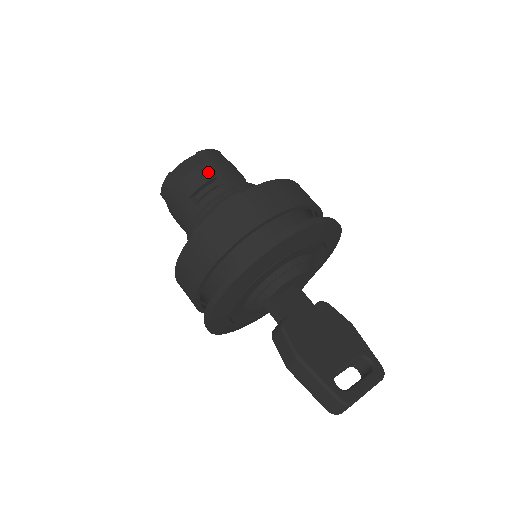
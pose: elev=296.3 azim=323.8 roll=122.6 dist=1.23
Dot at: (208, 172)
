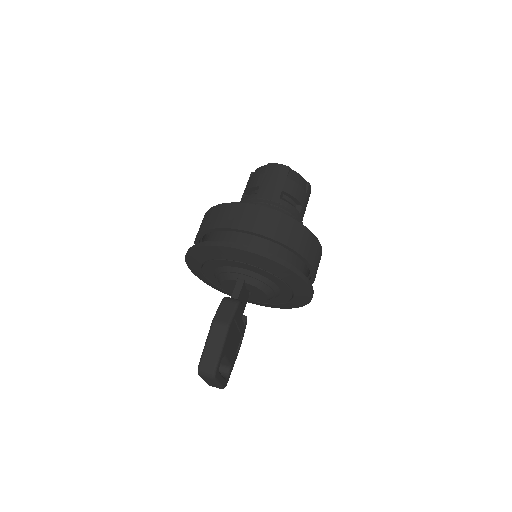
Dot at: (302, 198)
